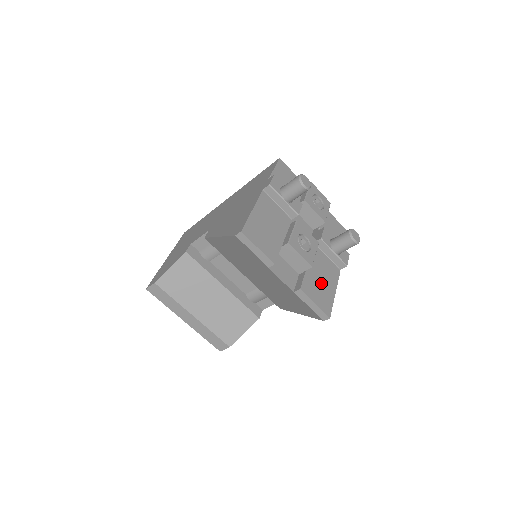
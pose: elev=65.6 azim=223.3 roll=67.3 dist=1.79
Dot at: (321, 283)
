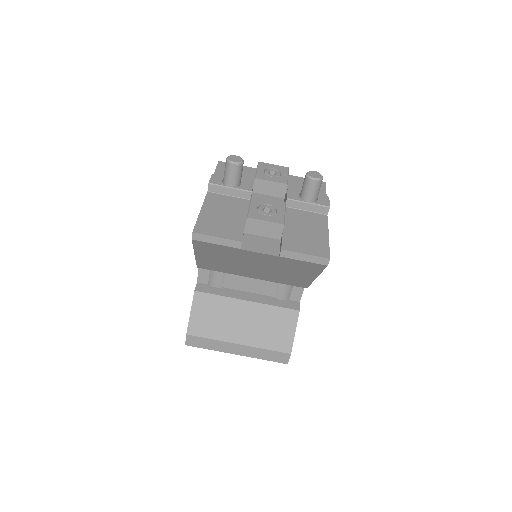
Dot at: (306, 235)
